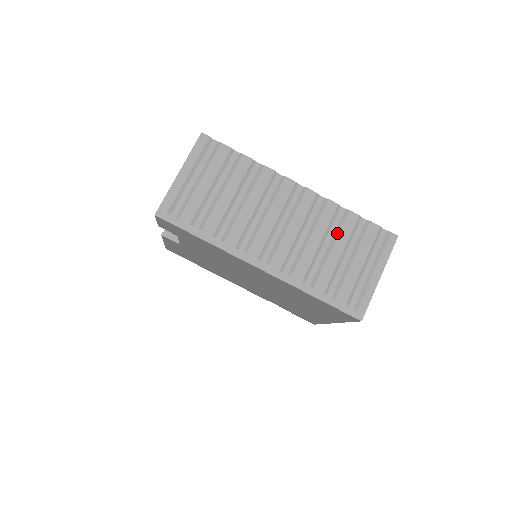
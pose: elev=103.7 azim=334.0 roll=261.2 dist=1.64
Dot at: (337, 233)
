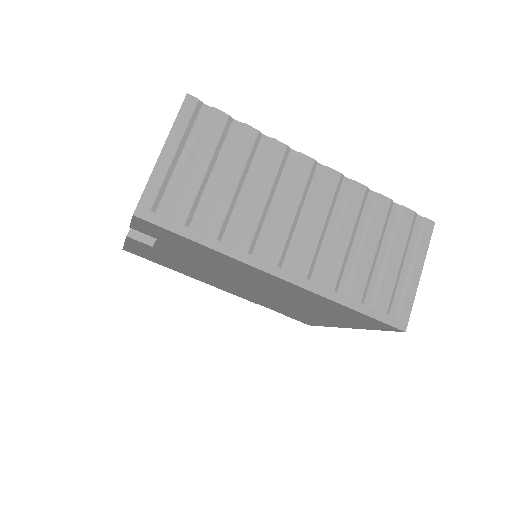
Dot at: (369, 224)
